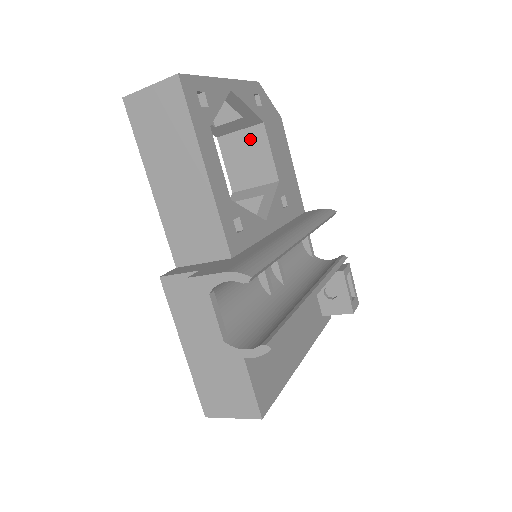
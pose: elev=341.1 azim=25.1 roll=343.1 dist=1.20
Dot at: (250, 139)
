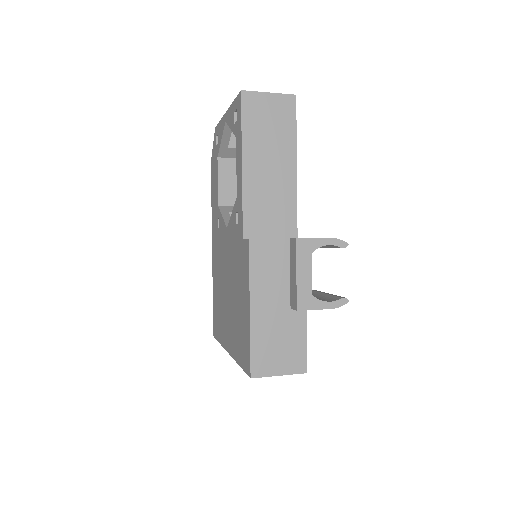
Dot at: occluded
